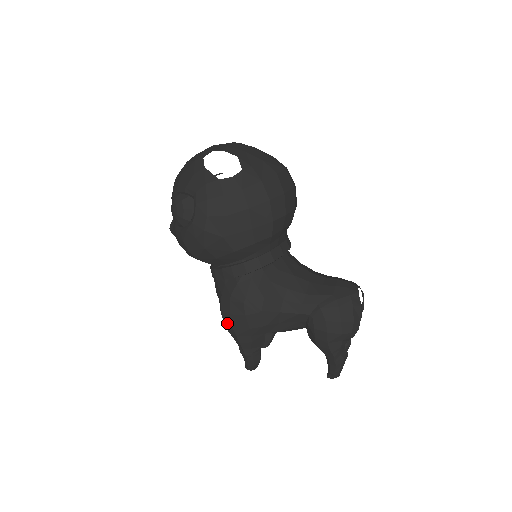
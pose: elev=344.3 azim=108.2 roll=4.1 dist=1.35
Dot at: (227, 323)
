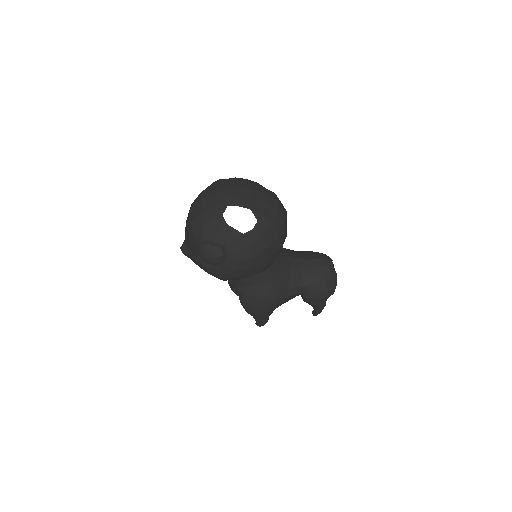
Dot at: (249, 311)
